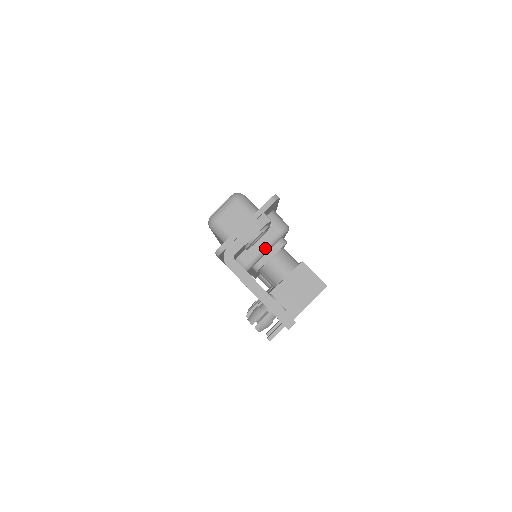
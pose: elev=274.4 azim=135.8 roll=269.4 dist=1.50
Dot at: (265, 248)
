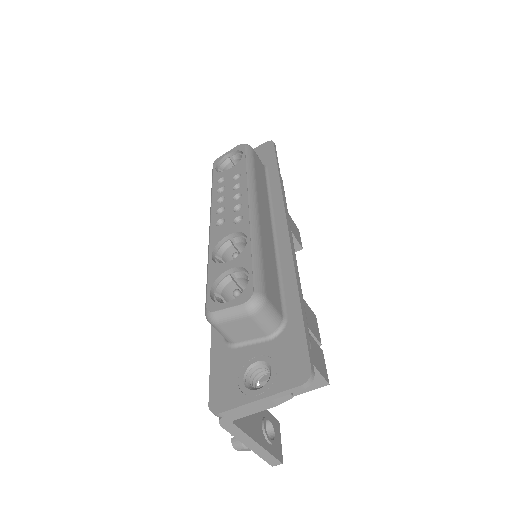
Dot at: occluded
